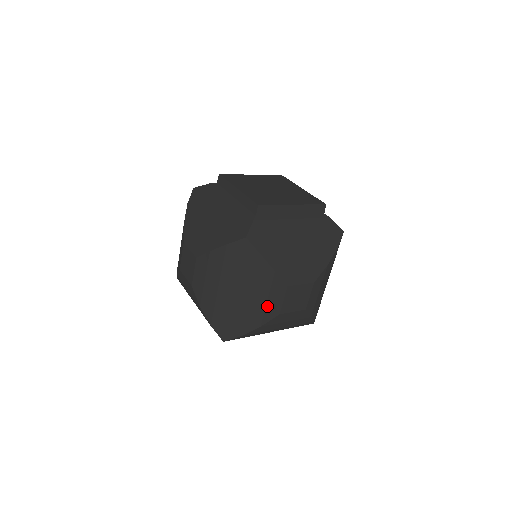
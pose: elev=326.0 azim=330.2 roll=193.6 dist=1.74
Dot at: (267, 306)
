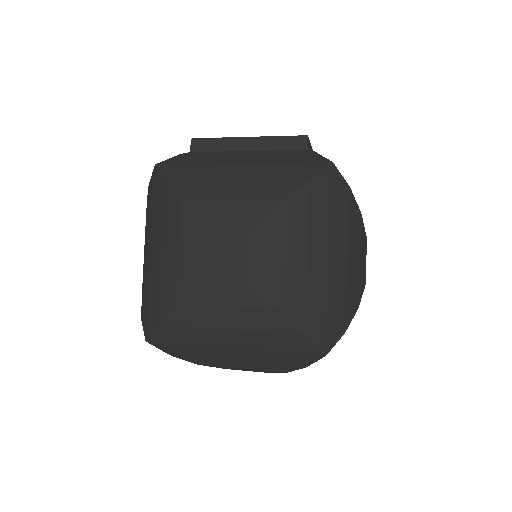
Dot at: (359, 272)
